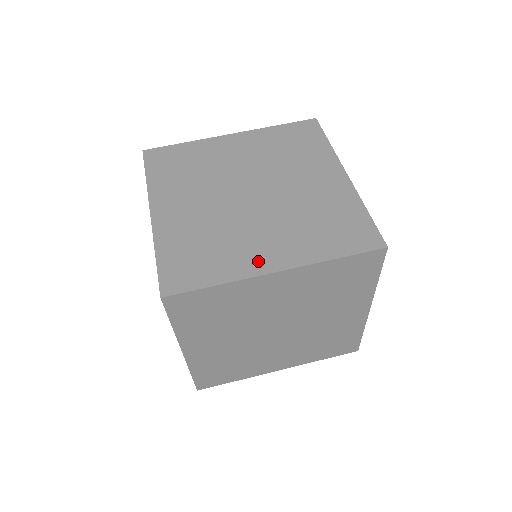
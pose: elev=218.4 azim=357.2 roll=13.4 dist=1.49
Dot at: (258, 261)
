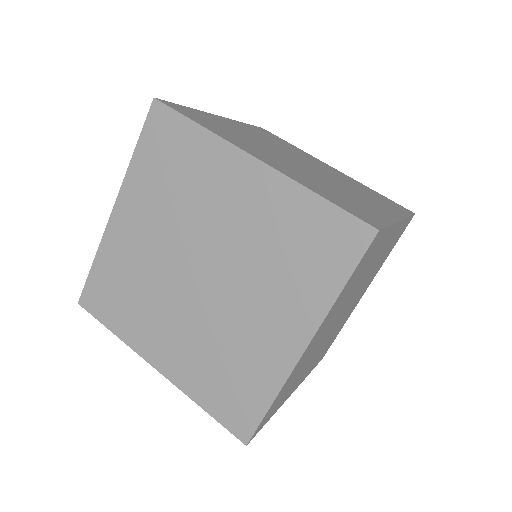
Dot at: (383, 211)
